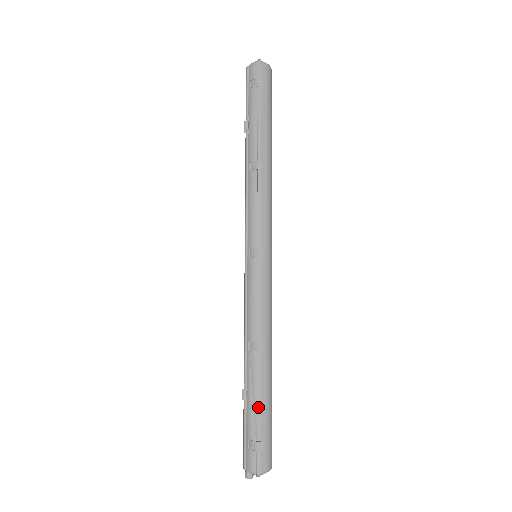
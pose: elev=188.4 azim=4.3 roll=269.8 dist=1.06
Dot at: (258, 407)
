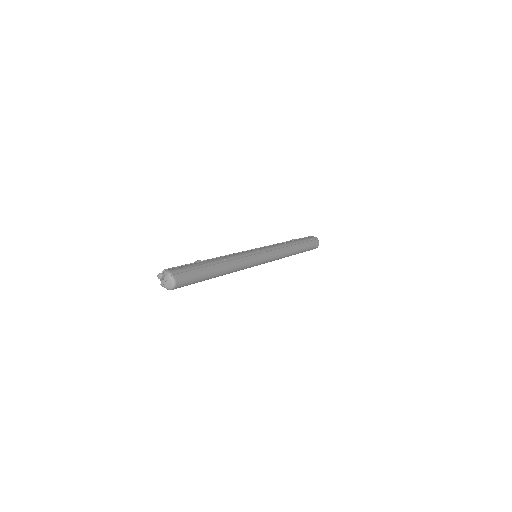
Dot at: (202, 266)
